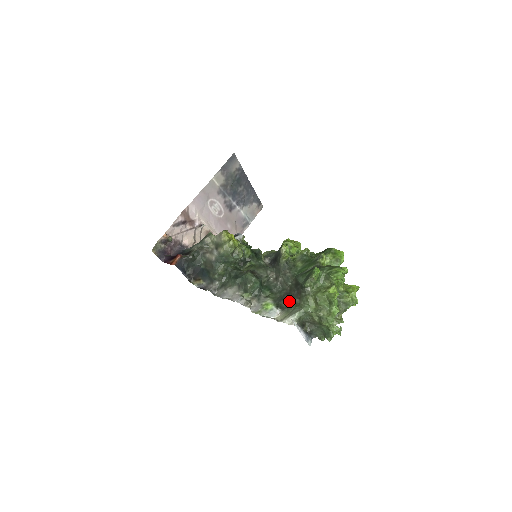
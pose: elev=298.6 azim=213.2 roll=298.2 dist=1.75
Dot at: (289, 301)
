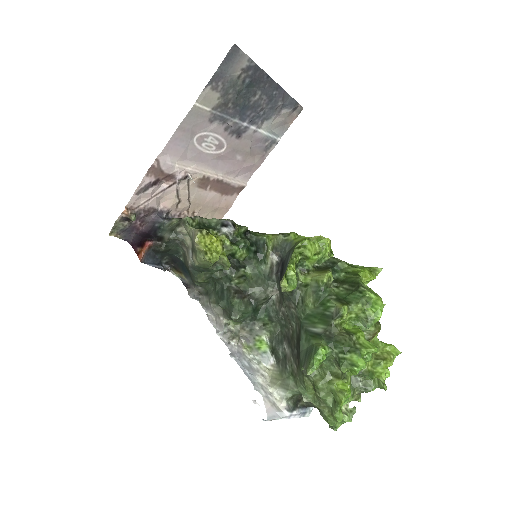
Dot at: (287, 354)
